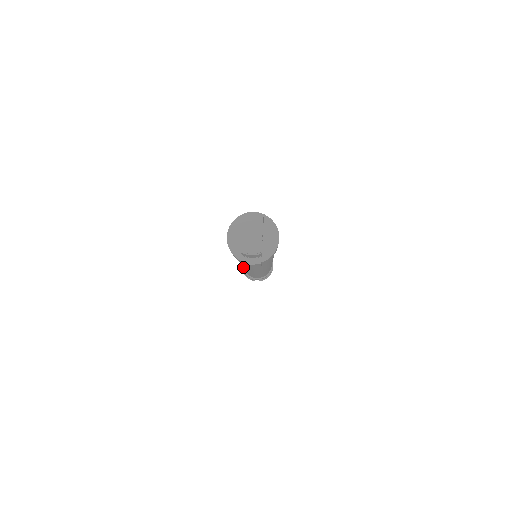
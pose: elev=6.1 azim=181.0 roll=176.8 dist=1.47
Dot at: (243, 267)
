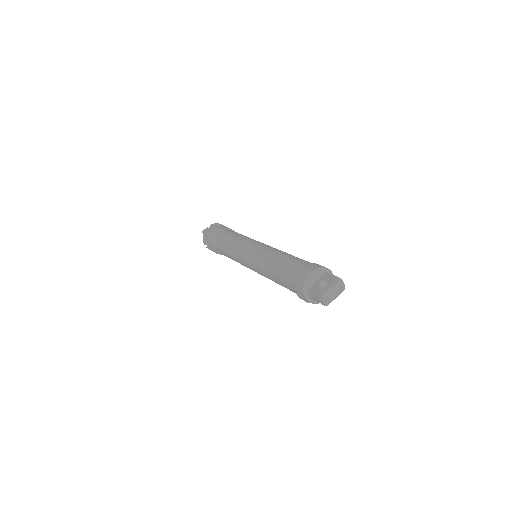
Dot at: (250, 259)
